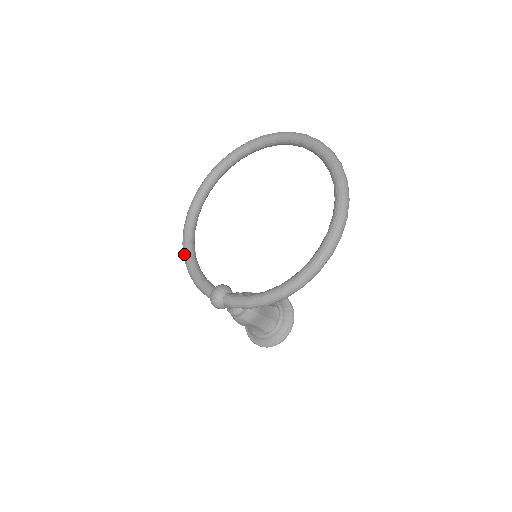
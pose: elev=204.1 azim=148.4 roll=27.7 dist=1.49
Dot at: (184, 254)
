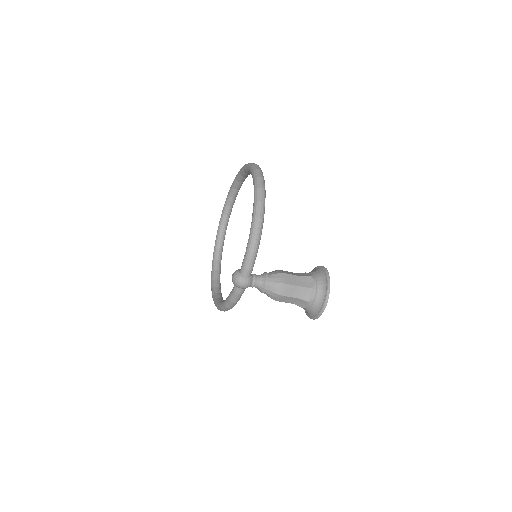
Dot at: (219, 307)
